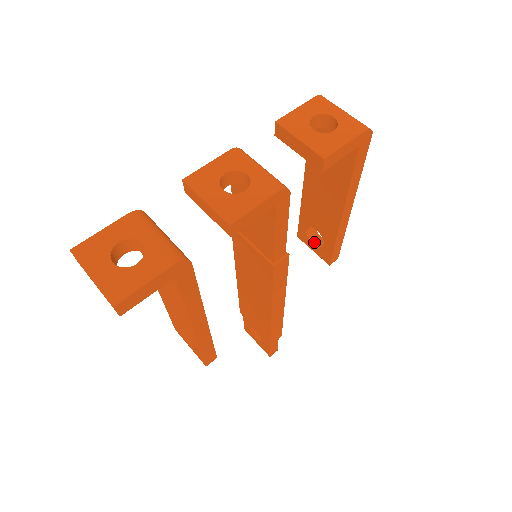
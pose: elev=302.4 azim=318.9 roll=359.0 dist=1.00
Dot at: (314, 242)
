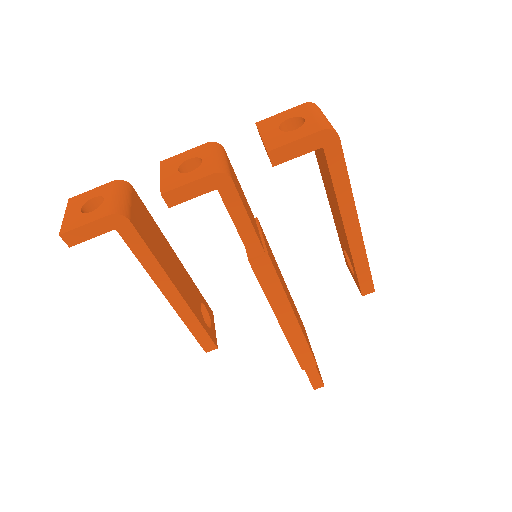
Dot at: occluded
